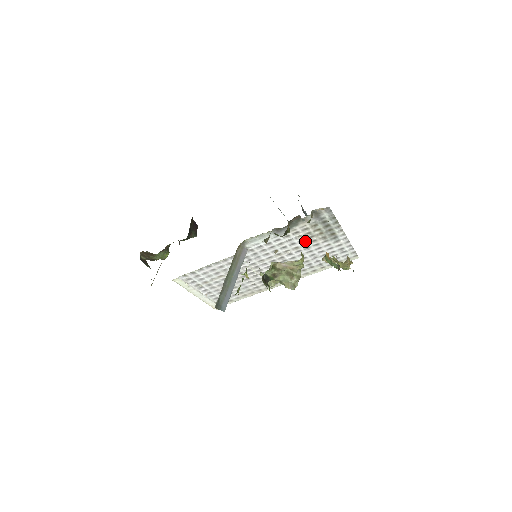
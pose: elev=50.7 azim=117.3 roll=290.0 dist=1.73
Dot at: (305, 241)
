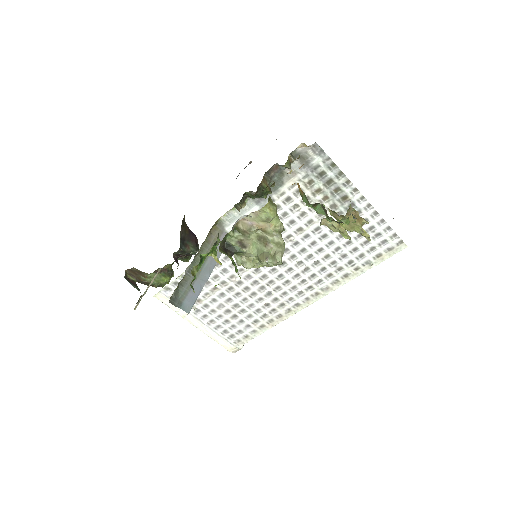
Dot at: (308, 216)
